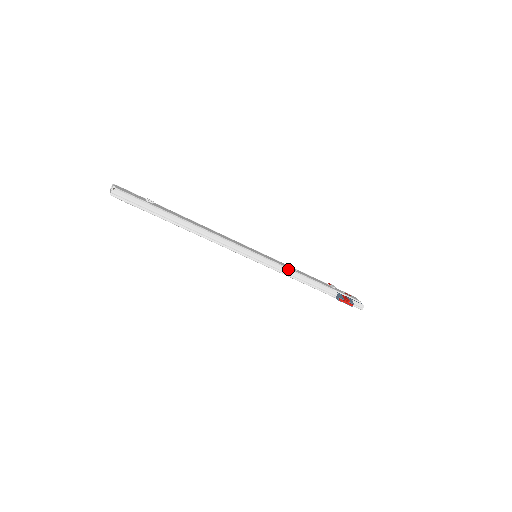
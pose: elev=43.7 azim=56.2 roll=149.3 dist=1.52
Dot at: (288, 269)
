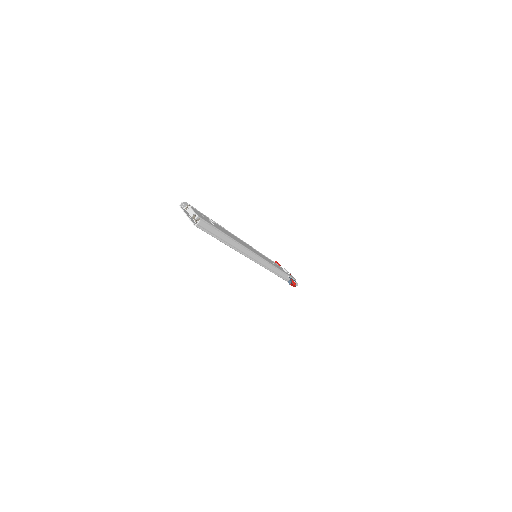
Dot at: (273, 266)
